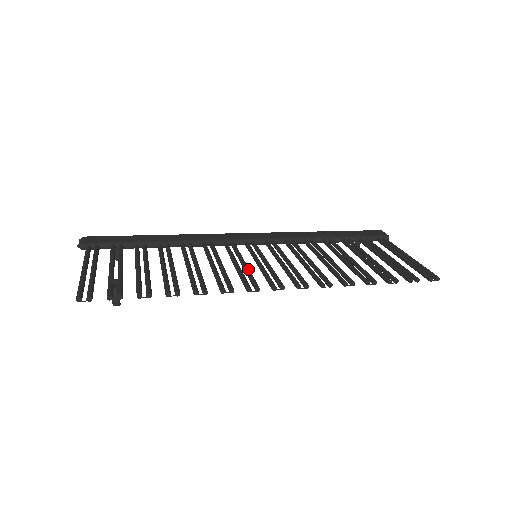
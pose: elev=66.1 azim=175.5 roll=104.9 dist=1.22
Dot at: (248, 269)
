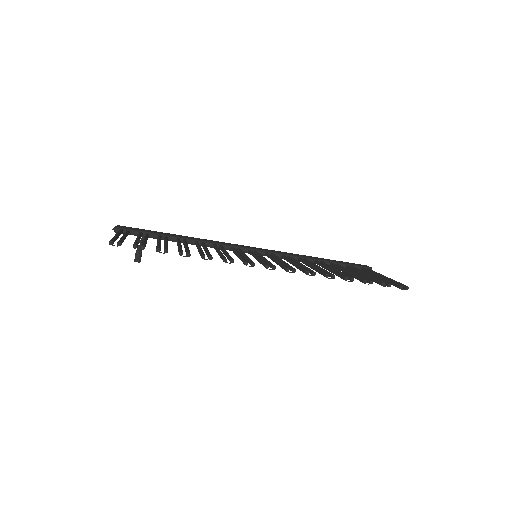
Dot at: occluded
